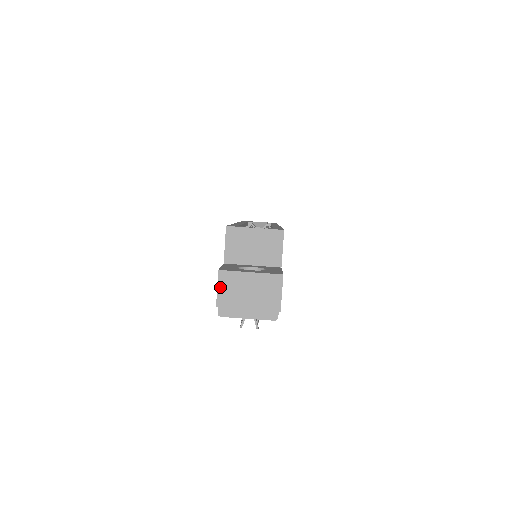
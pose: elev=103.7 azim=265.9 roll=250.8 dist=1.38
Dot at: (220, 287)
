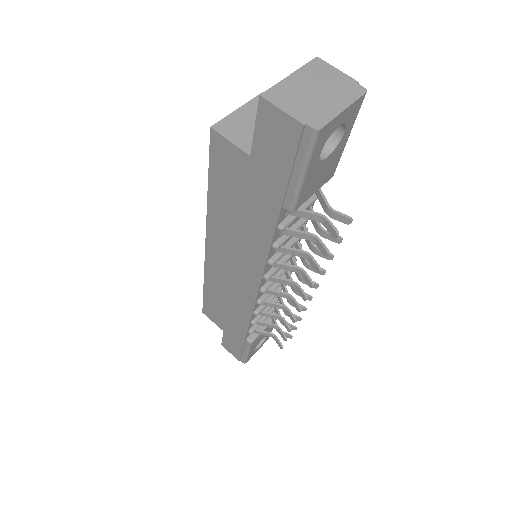
Dot at: (282, 106)
